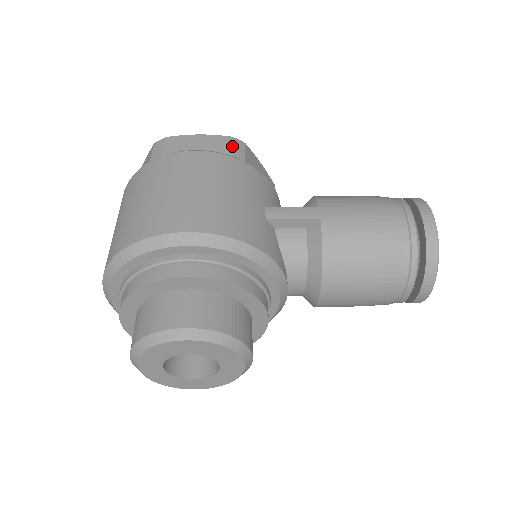
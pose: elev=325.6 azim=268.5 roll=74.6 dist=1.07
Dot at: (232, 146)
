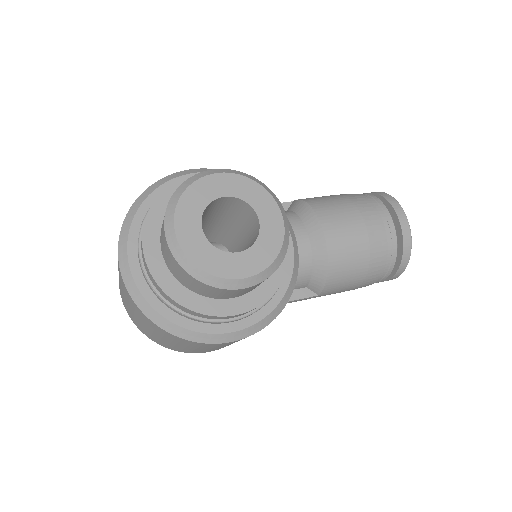
Dot at: occluded
